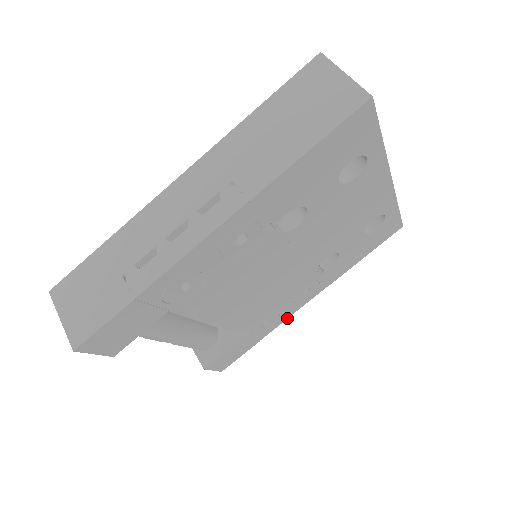
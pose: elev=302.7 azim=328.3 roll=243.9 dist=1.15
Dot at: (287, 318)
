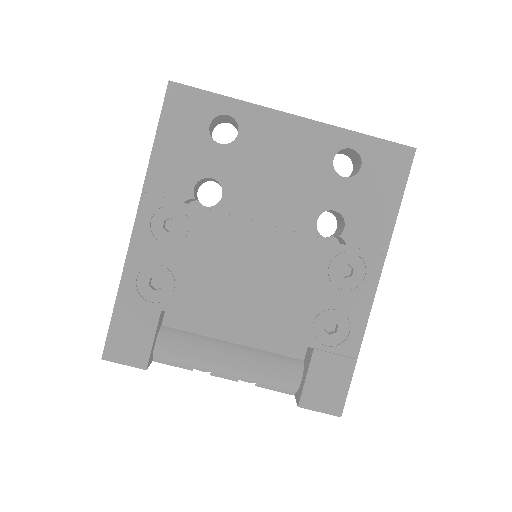
Dot at: (368, 318)
